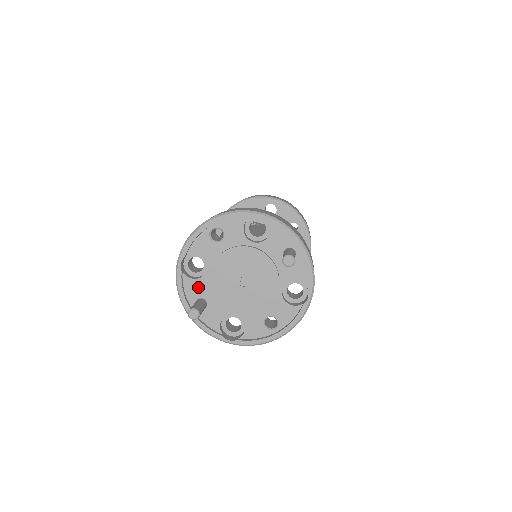
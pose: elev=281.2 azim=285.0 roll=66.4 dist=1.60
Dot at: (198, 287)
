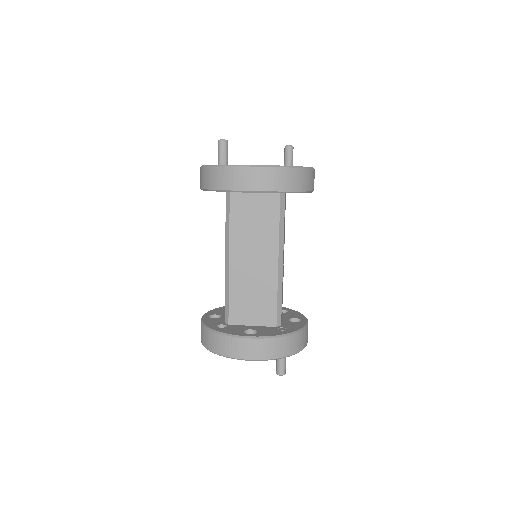
Dot at: occluded
